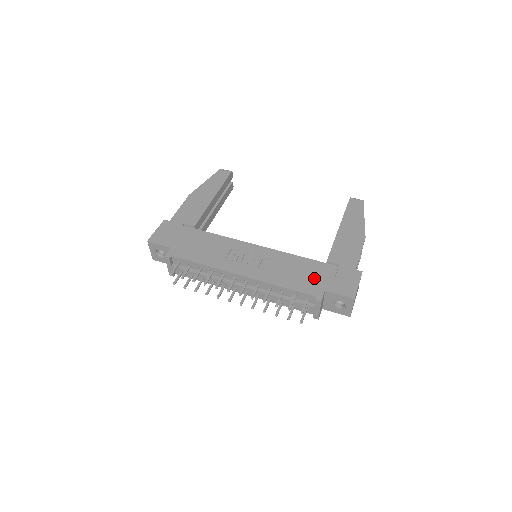
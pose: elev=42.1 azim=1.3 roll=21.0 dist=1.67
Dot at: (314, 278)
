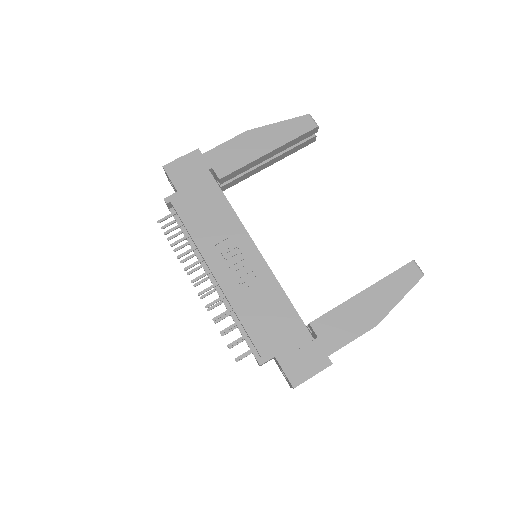
Dot at: (278, 334)
